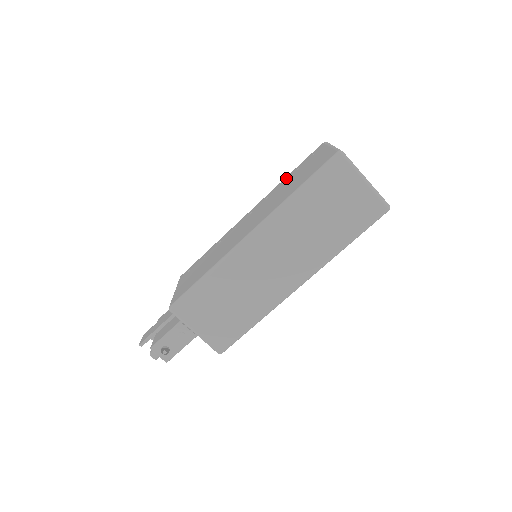
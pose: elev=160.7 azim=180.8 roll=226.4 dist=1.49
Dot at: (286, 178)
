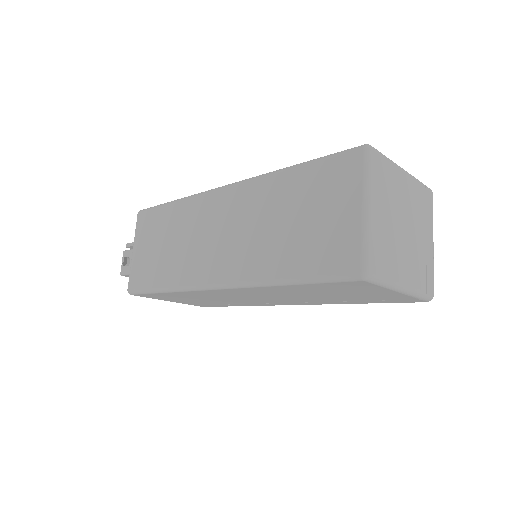
Dot at: occluded
